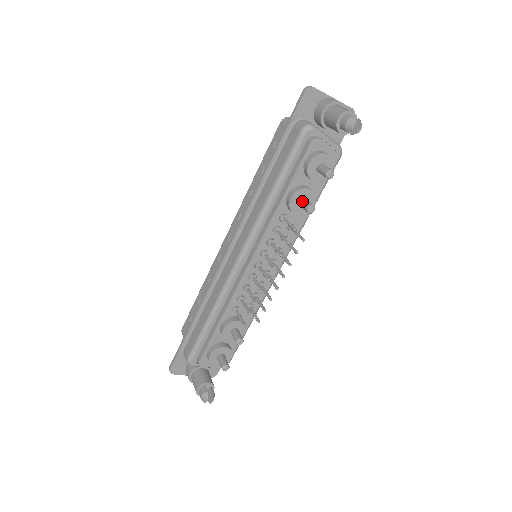
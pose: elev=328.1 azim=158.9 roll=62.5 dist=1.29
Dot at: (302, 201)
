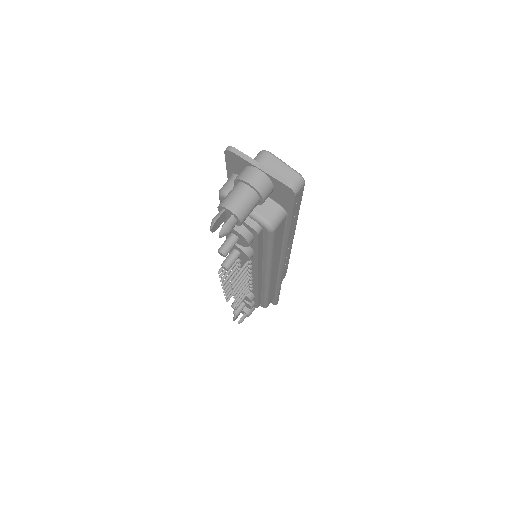
Dot at: (230, 252)
